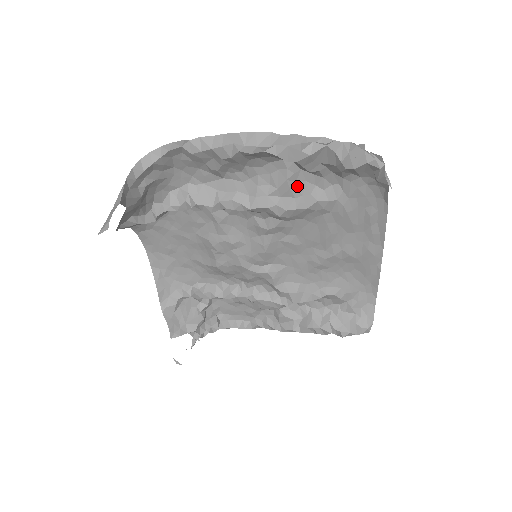
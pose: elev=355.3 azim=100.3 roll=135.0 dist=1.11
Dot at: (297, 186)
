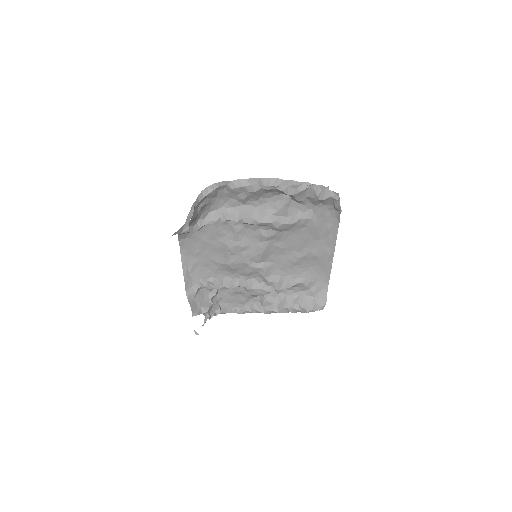
Dot at: (289, 210)
